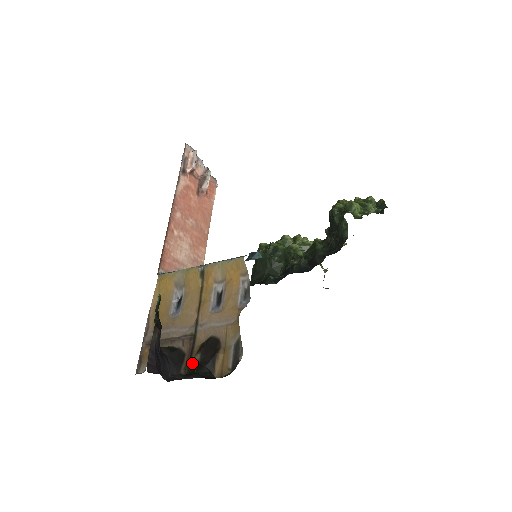
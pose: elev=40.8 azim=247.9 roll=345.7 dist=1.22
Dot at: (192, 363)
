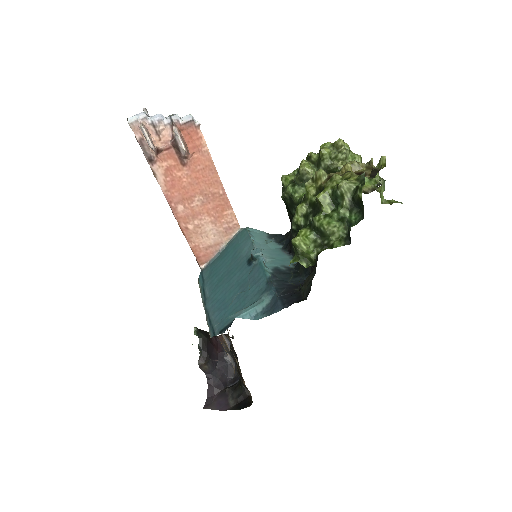
Dot at: occluded
